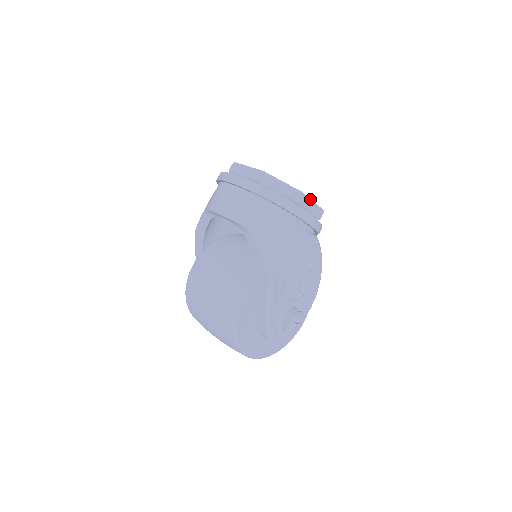
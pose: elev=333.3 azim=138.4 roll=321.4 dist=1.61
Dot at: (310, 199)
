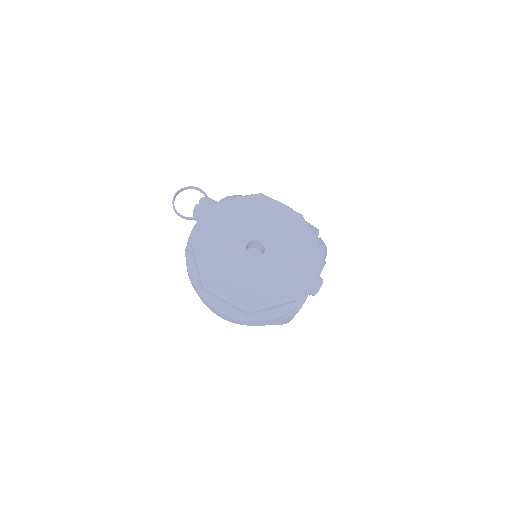
Dot at: (304, 284)
